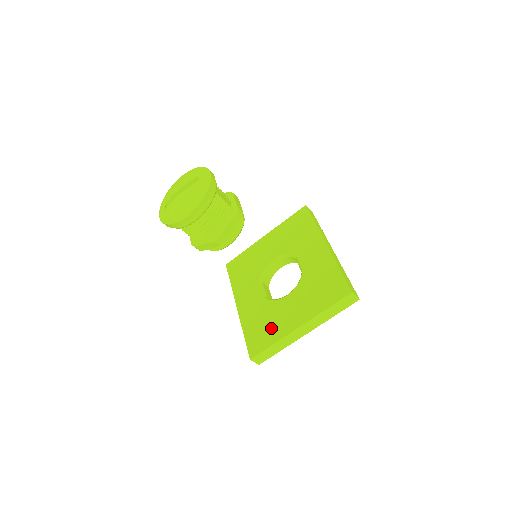
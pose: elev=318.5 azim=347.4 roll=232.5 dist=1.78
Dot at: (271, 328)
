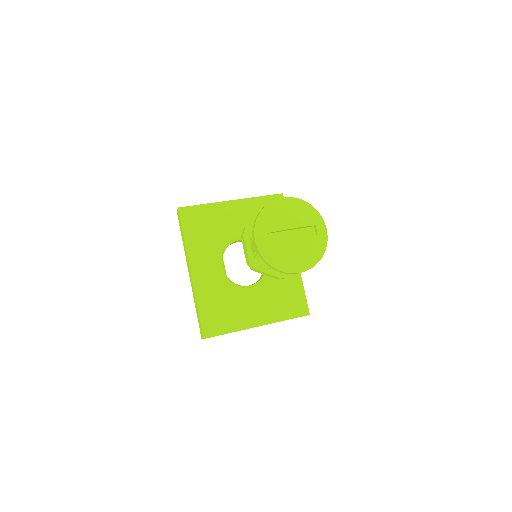
Dot at: (231, 315)
